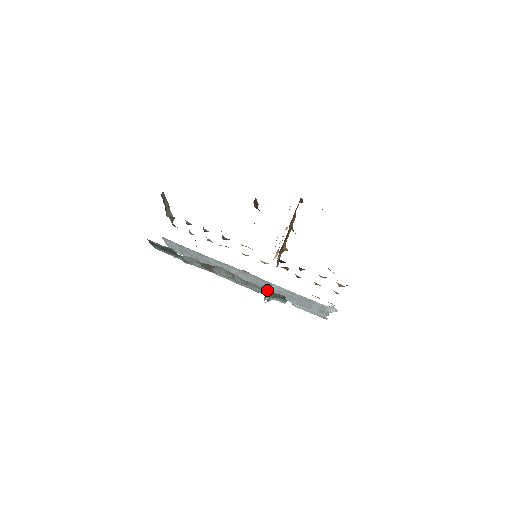
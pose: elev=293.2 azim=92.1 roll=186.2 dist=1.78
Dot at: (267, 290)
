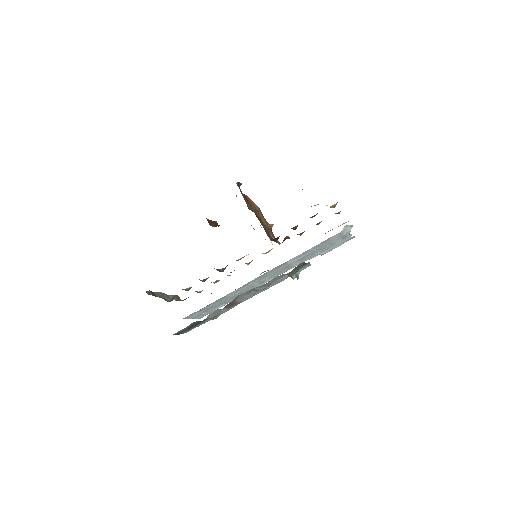
Dot at: (292, 267)
